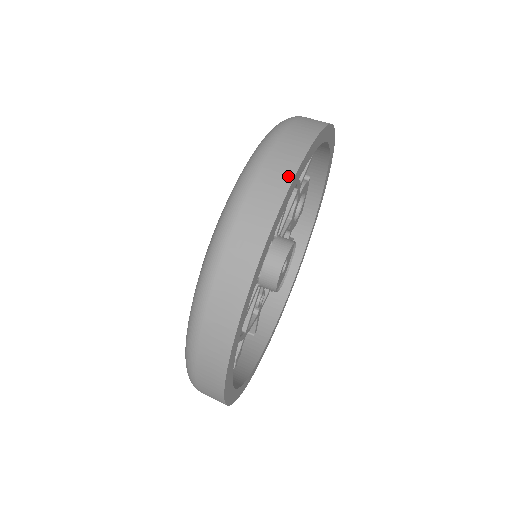
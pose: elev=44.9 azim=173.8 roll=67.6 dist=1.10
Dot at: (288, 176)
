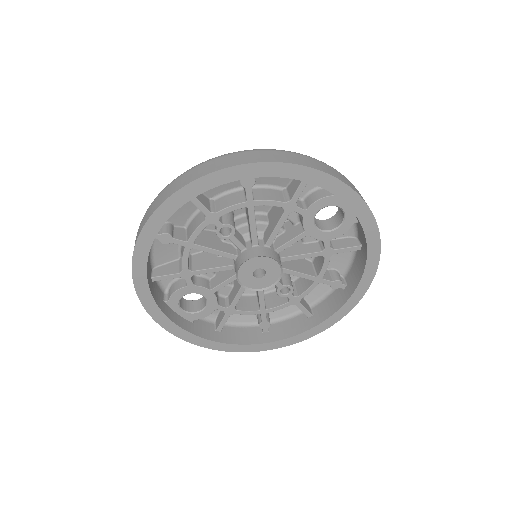
Dot at: (147, 218)
